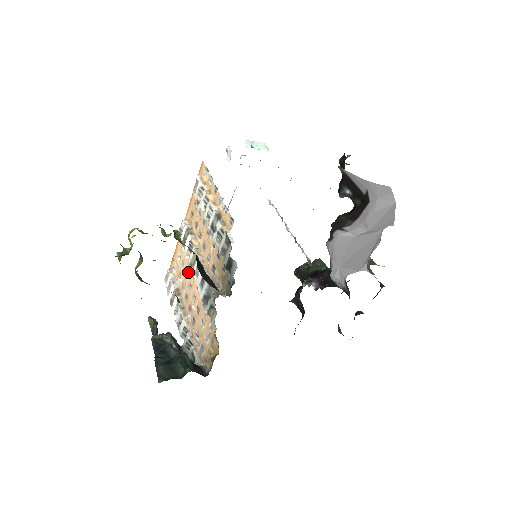
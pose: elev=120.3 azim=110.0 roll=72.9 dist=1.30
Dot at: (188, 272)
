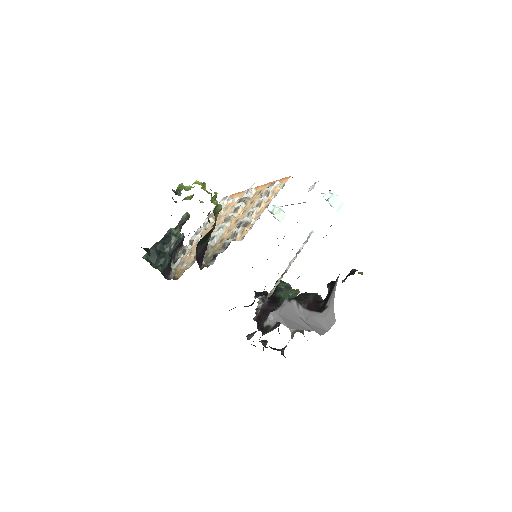
Dot at: (226, 216)
